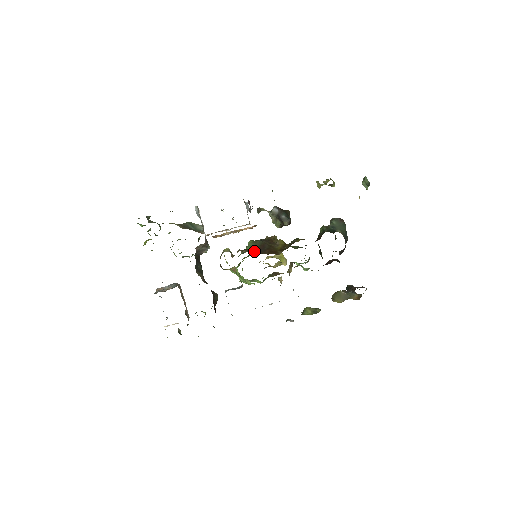
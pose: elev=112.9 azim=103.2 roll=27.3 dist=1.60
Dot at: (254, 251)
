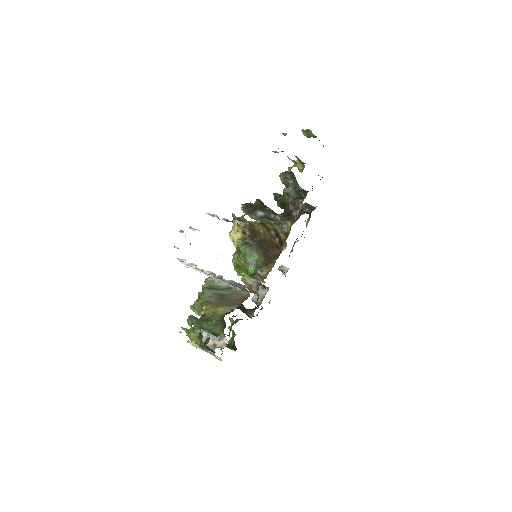
Dot at: (265, 260)
